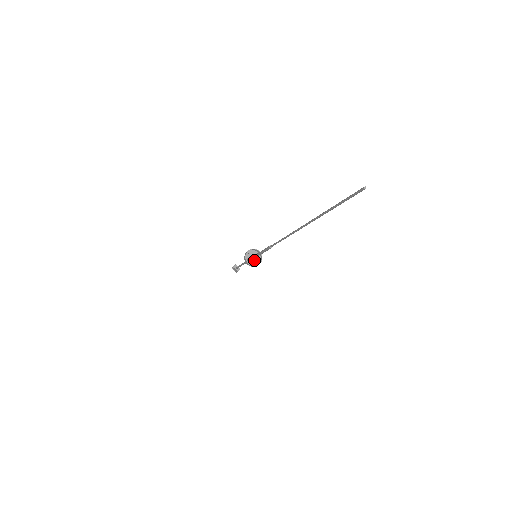
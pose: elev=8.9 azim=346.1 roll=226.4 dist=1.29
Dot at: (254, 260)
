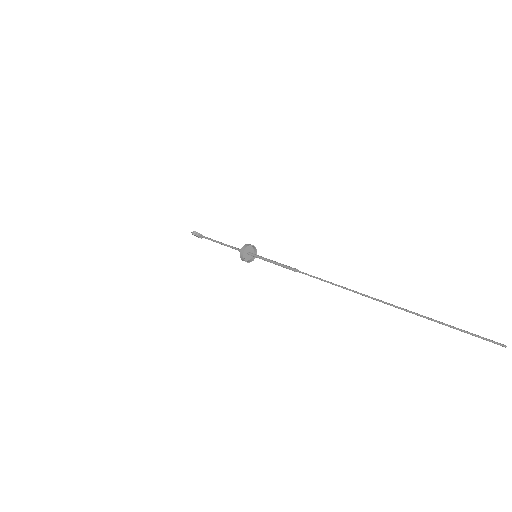
Dot at: (249, 255)
